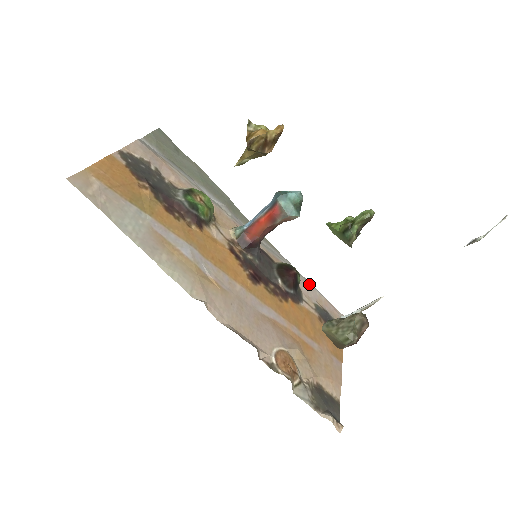
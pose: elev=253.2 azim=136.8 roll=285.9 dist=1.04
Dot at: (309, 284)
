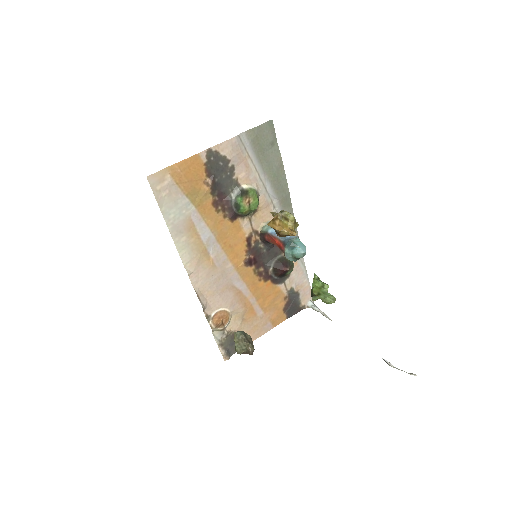
Dot at: (304, 272)
